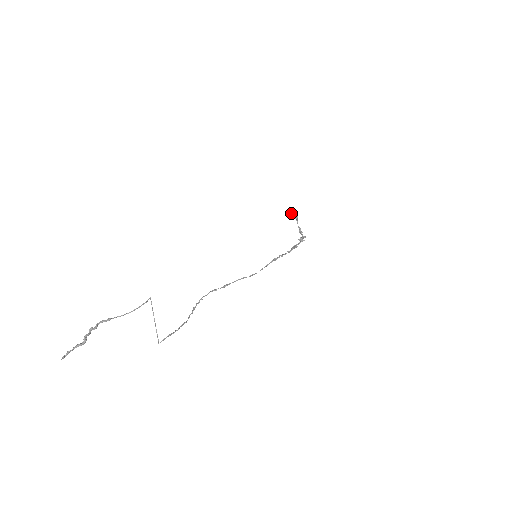
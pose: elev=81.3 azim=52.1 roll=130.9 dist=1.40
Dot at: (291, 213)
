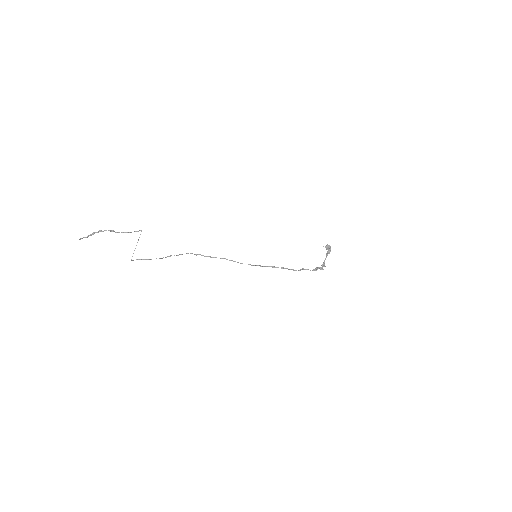
Dot at: (326, 249)
